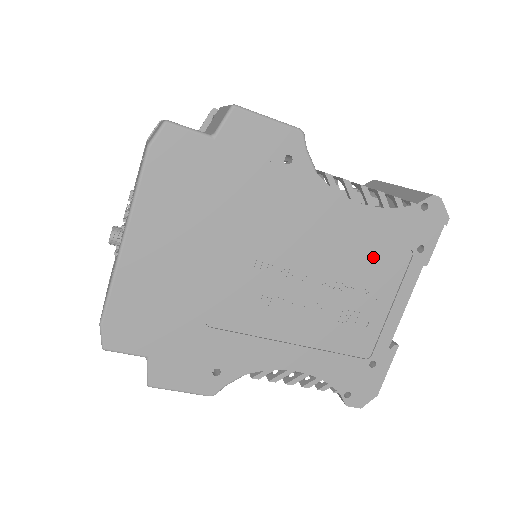
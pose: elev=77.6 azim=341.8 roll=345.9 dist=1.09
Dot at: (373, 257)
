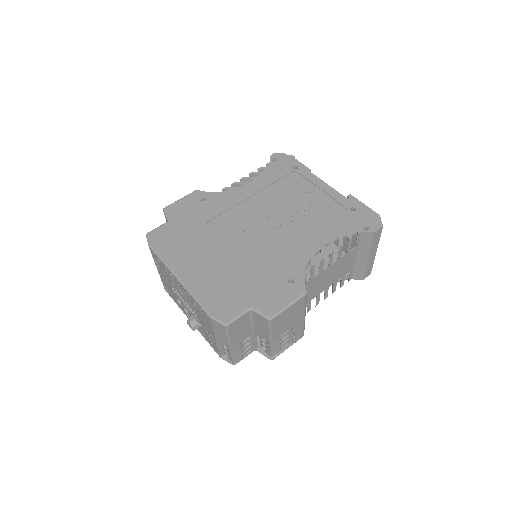
Dot at: (283, 187)
